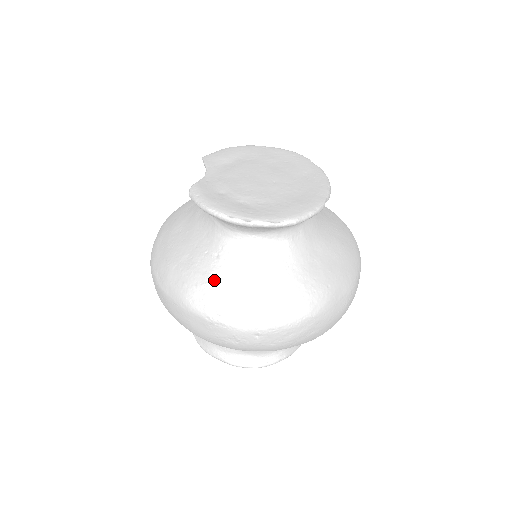
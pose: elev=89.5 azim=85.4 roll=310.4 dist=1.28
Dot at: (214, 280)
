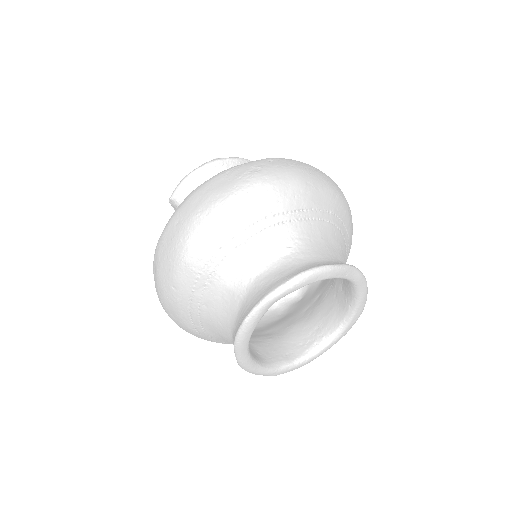
Dot at: occluded
